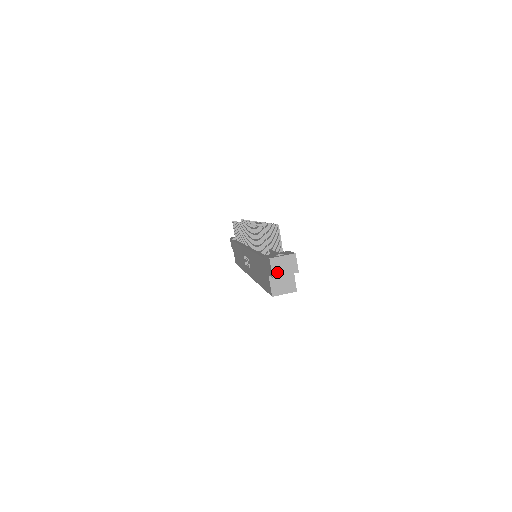
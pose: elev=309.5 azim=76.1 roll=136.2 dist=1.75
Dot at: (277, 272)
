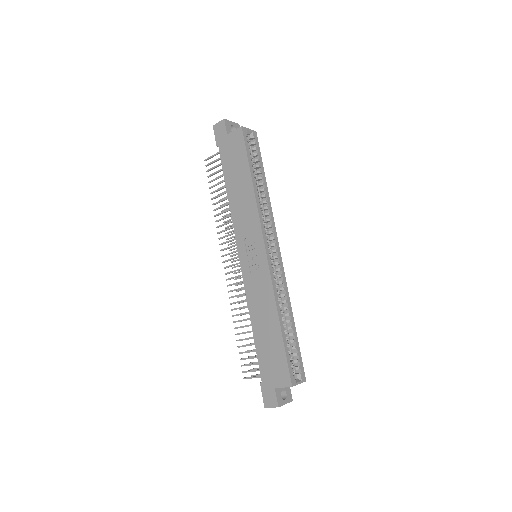
Dot at: occluded
